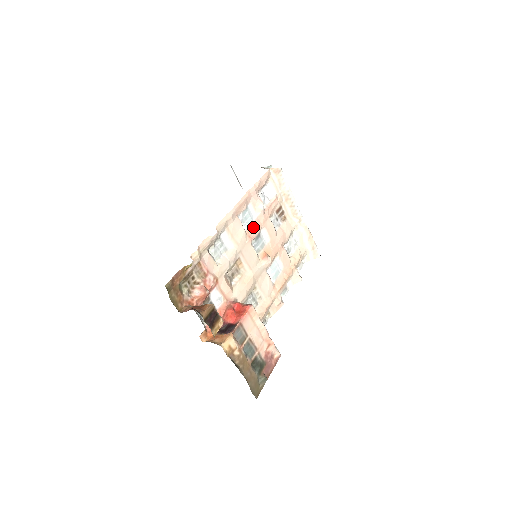
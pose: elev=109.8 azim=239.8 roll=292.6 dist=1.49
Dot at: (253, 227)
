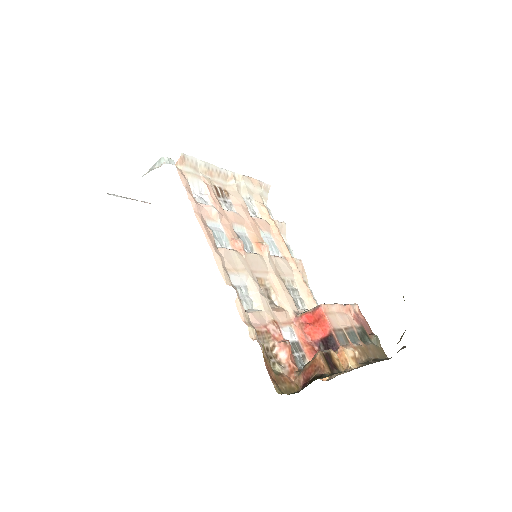
Dot at: (230, 237)
